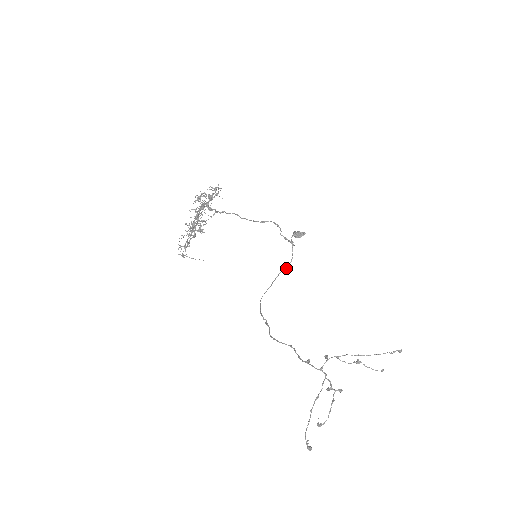
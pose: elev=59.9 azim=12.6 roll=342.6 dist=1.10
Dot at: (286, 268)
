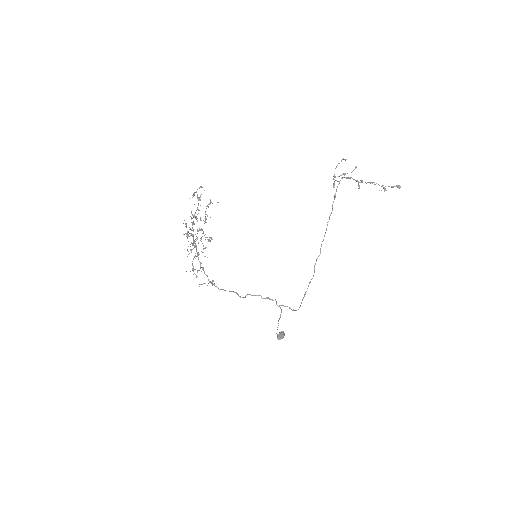
Dot at: occluded
